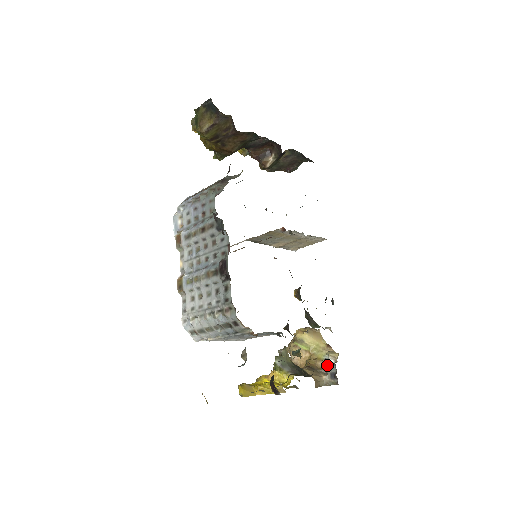
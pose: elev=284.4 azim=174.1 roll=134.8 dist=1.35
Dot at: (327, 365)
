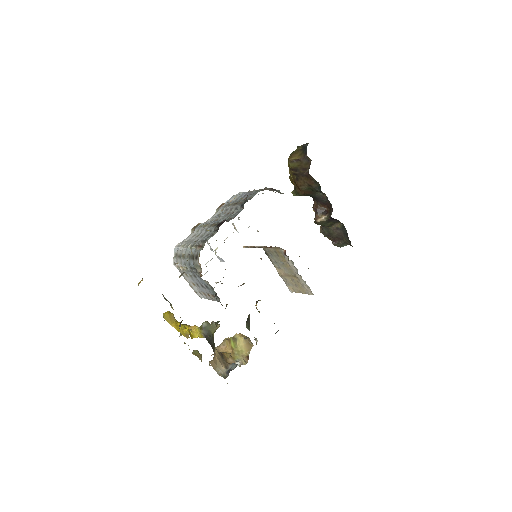
Dot at: (233, 363)
